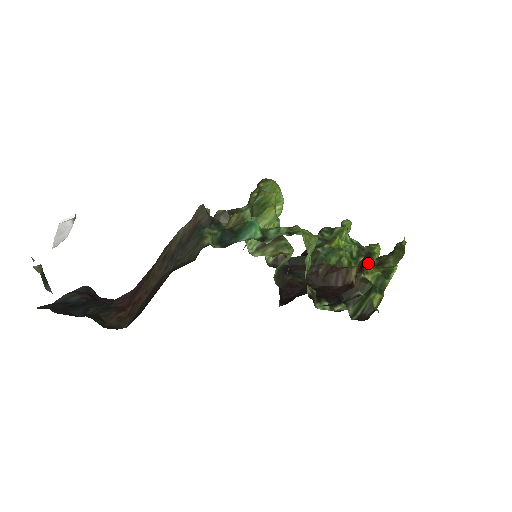
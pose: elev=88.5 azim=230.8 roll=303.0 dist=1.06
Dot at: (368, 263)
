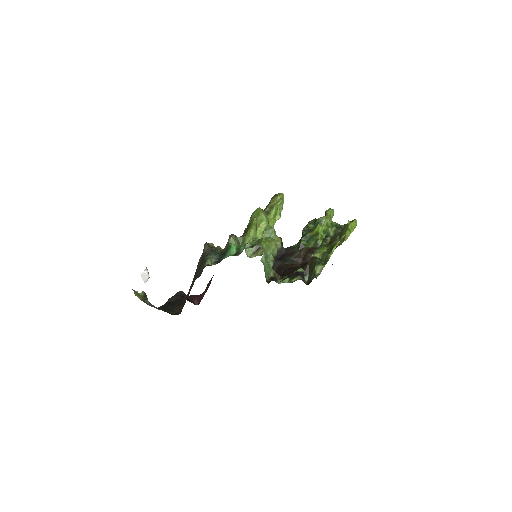
Dot at: (321, 245)
